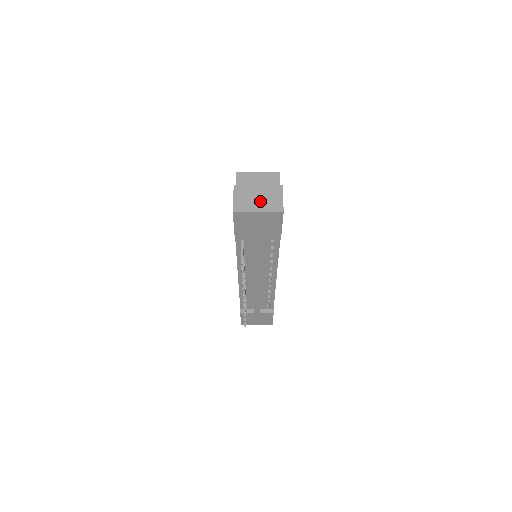
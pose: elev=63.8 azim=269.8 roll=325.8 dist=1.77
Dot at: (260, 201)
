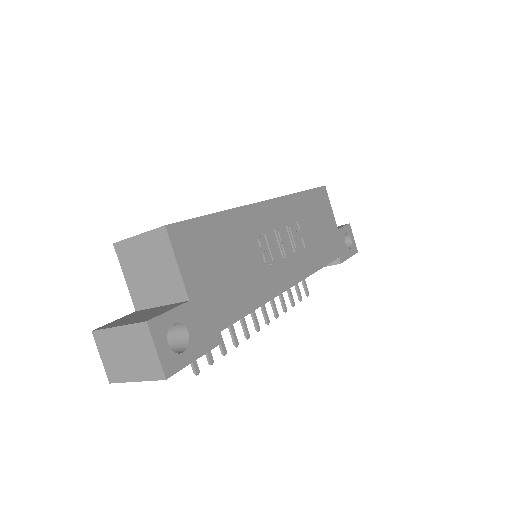
Dot at: (131, 361)
